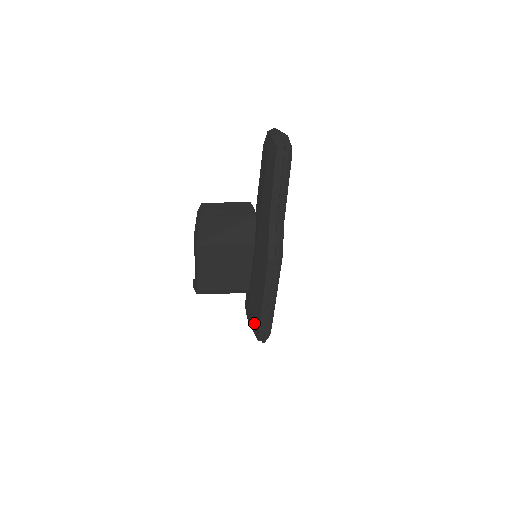
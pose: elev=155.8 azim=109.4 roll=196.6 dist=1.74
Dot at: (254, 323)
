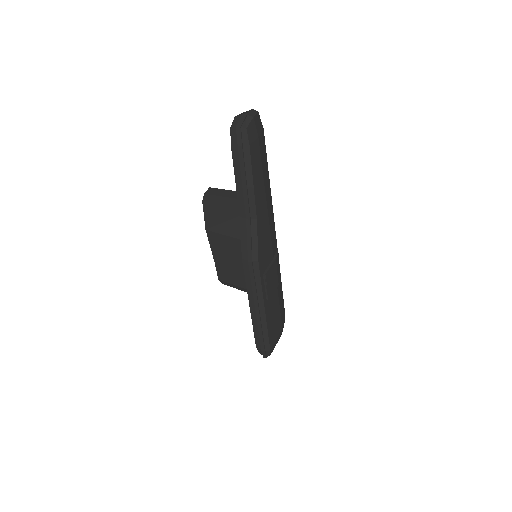
Dot at: occluded
